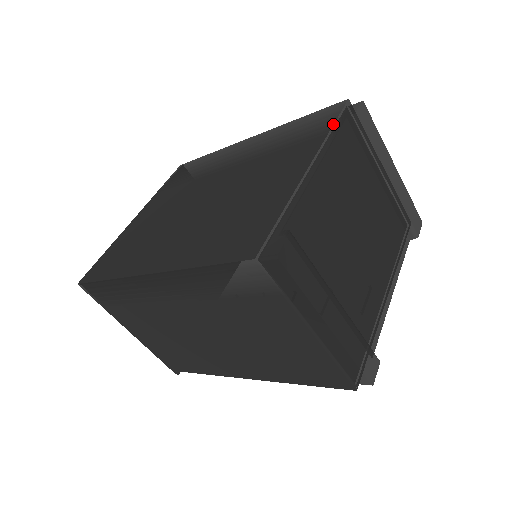
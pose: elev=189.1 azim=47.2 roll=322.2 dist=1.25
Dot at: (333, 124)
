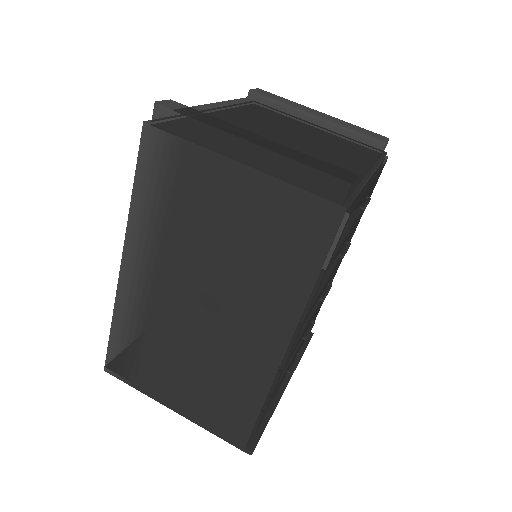
Dot at: occluded
